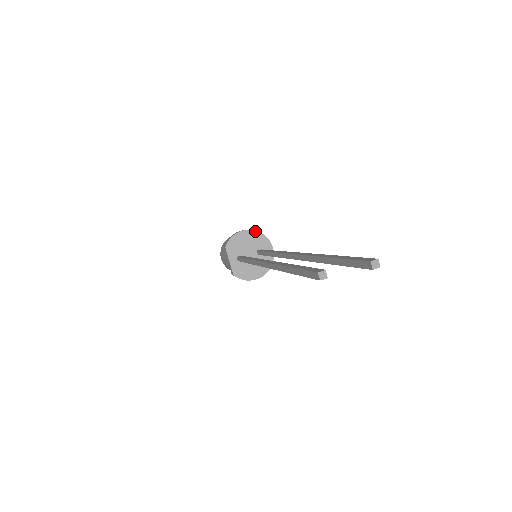
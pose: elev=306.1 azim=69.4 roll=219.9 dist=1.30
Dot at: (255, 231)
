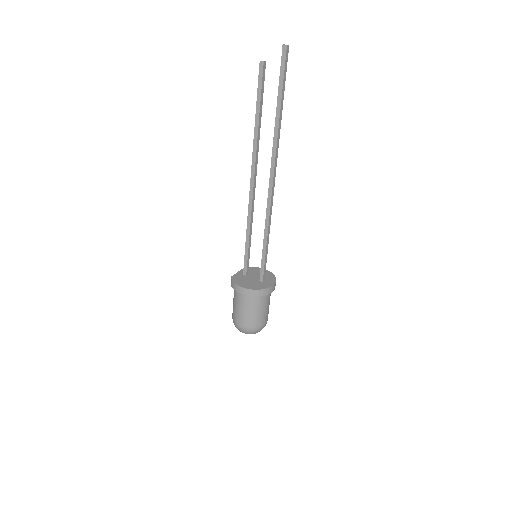
Dot at: (272, 274)
